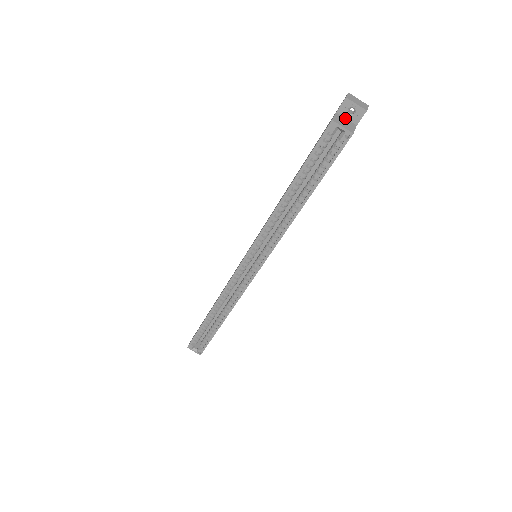
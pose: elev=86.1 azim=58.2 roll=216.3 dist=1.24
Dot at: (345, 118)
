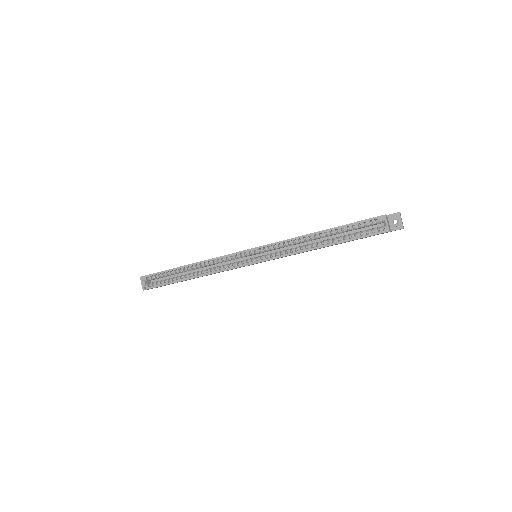
Dot at: (389, 222)
